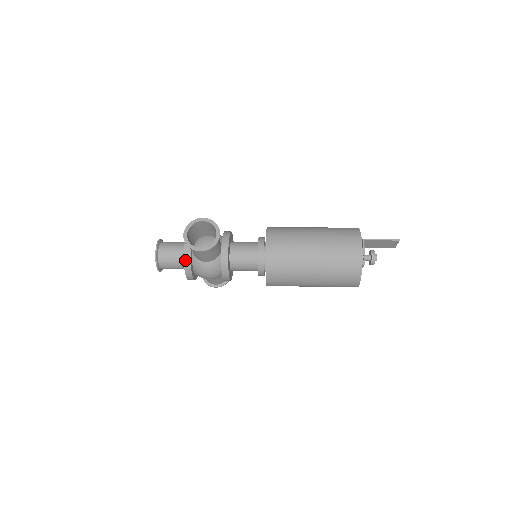
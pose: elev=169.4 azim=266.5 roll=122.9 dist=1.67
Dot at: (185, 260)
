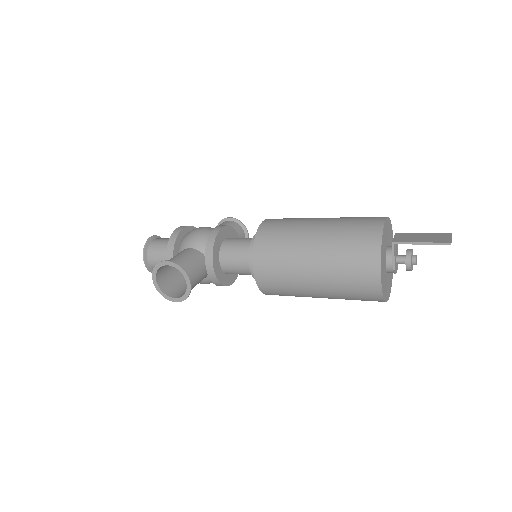
Dot at: occluded
